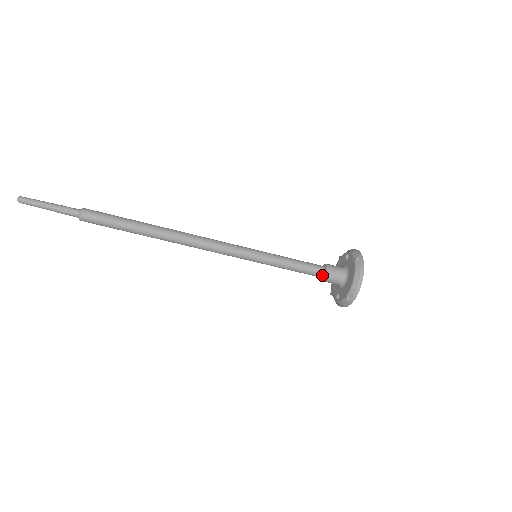
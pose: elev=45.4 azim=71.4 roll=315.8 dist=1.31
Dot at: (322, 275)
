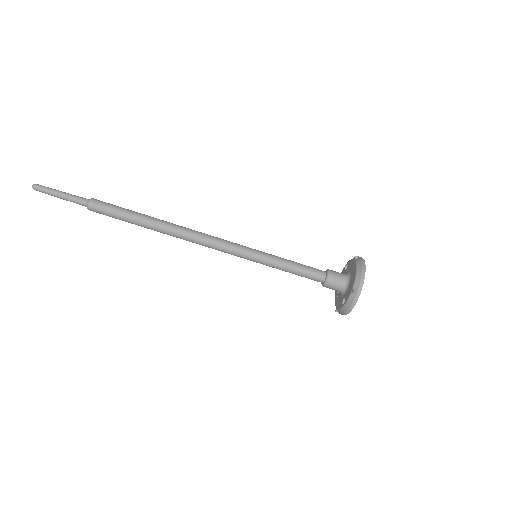
Dot at: (324, 277)
